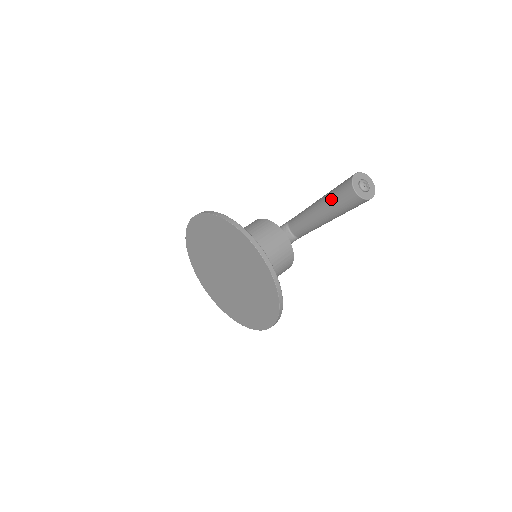
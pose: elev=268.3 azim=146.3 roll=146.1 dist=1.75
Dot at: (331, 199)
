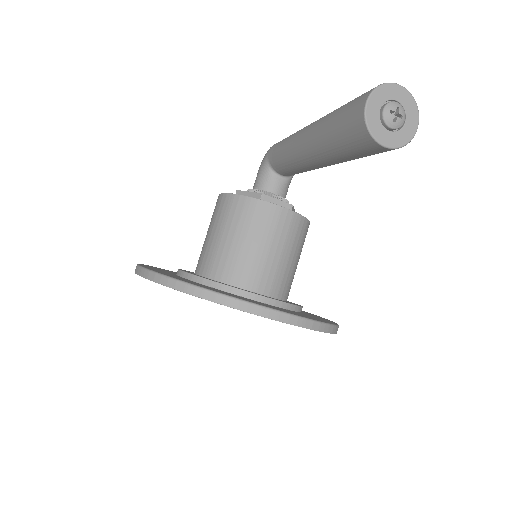
Dot at: (334, 150)
